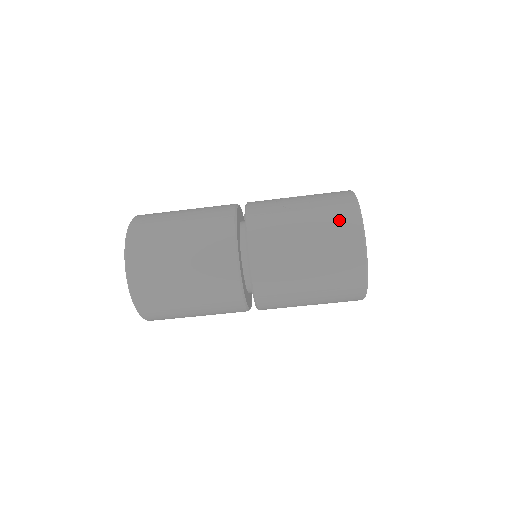
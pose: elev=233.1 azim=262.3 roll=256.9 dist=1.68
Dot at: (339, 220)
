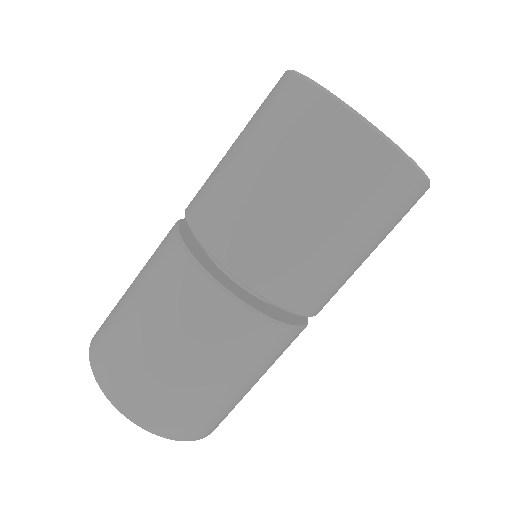
Dot at: (291, 116)
